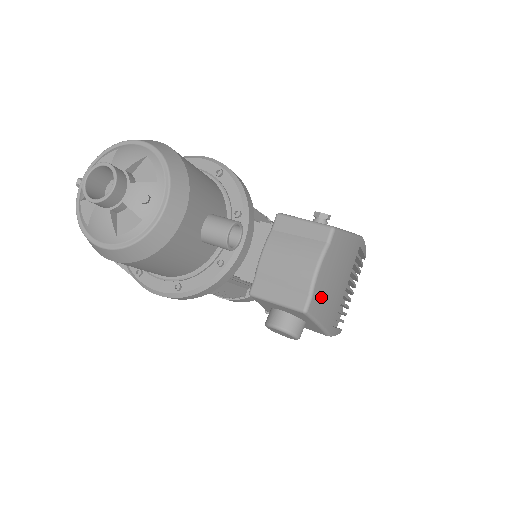
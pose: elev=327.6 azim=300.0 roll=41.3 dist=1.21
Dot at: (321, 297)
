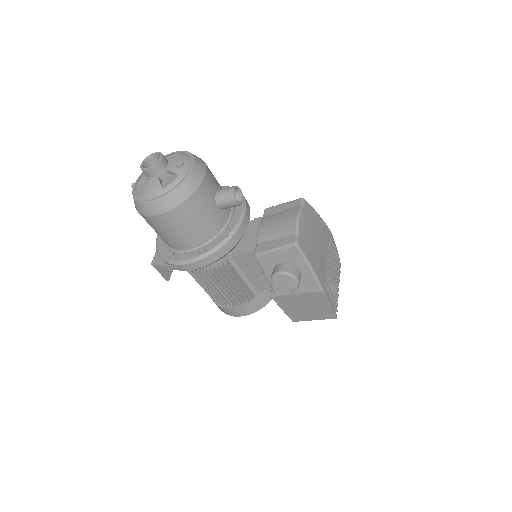
Dot at: (306, 242)
